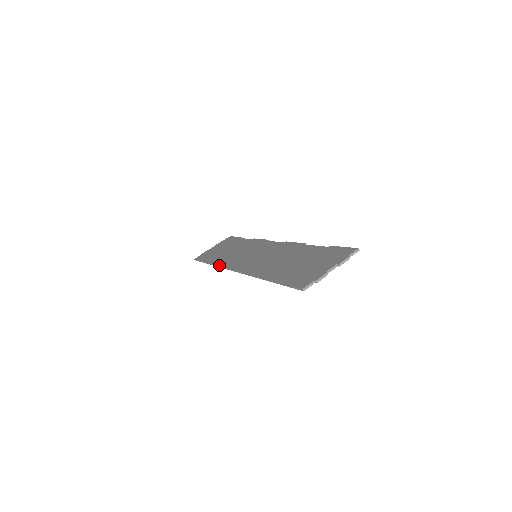
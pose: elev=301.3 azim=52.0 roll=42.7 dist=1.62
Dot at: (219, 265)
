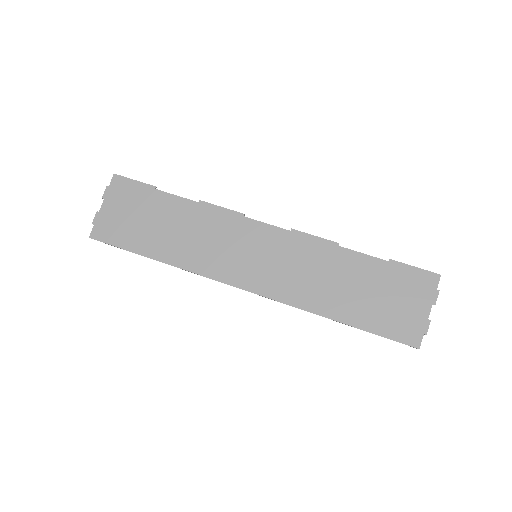
Dot at: (193, 272)
